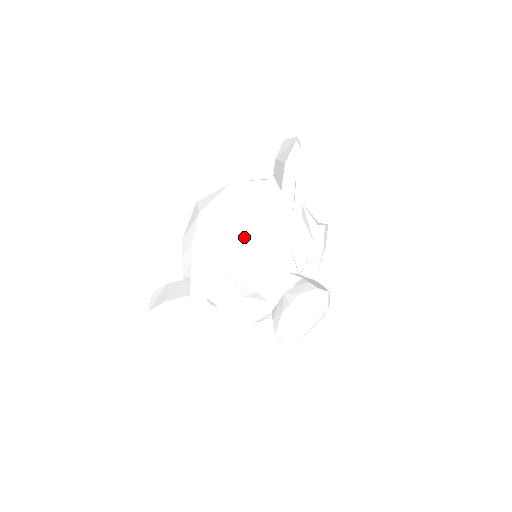
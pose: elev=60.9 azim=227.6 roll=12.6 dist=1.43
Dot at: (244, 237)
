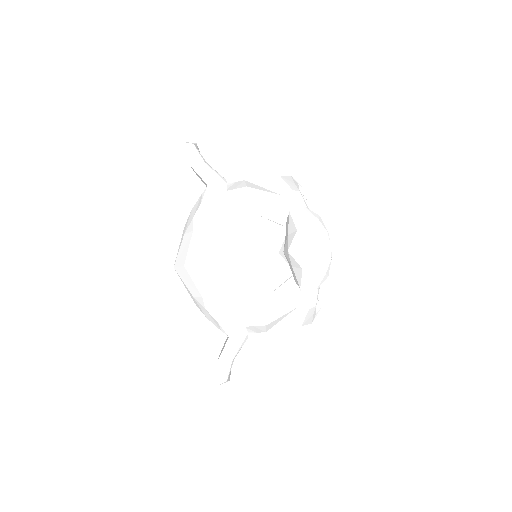
Dot at: (211, 245)
